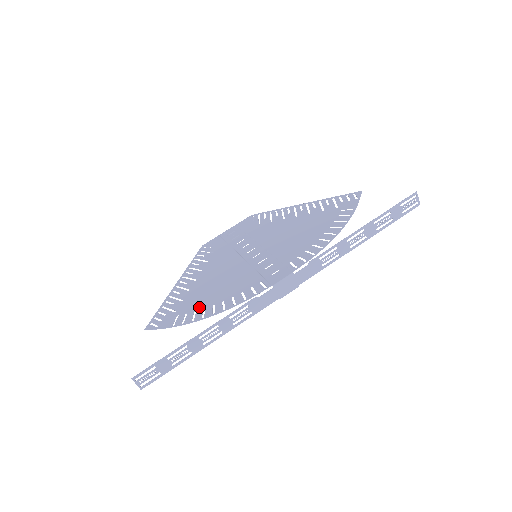
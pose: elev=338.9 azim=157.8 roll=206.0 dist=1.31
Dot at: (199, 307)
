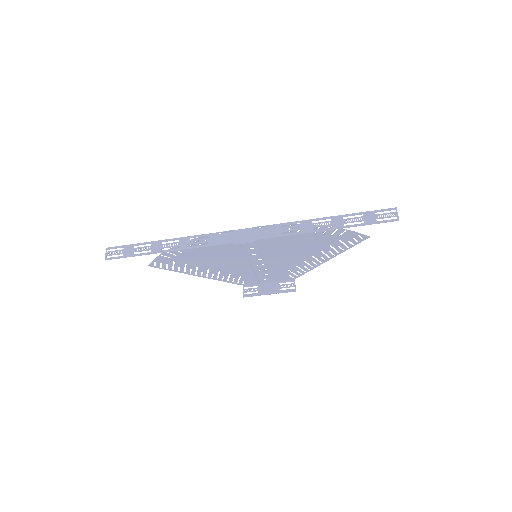
Dot at: (186, 252)
